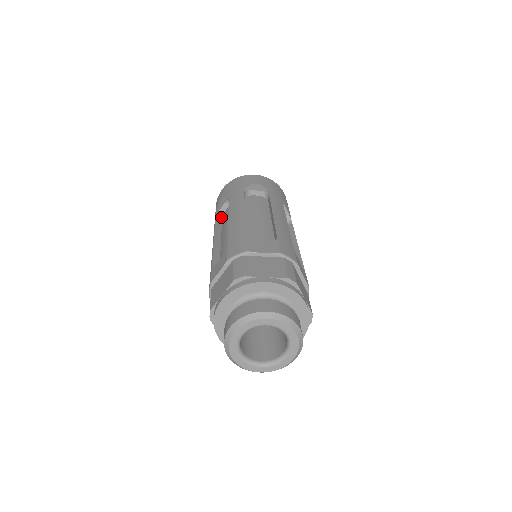
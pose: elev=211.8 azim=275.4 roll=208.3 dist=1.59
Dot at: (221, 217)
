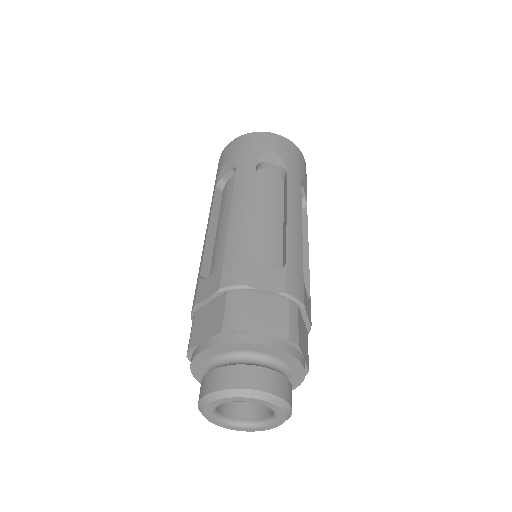
Dot at: (223, 185)
